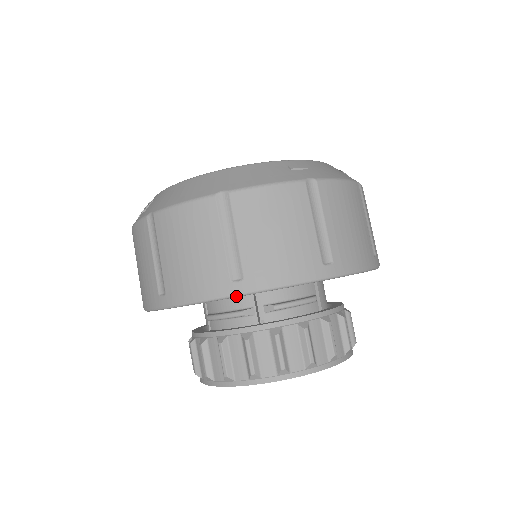
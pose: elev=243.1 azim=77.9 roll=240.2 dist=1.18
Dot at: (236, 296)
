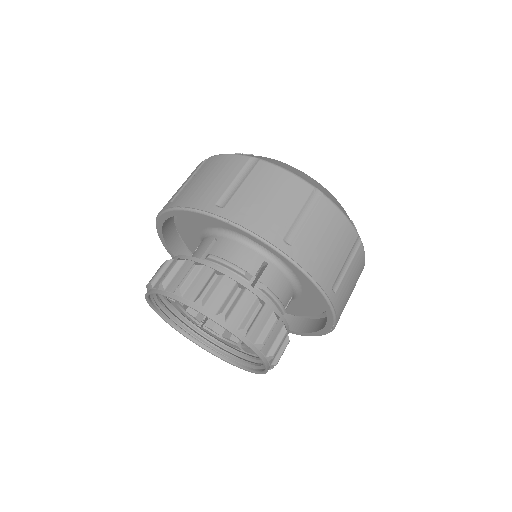
Dot at: (278, 251)
